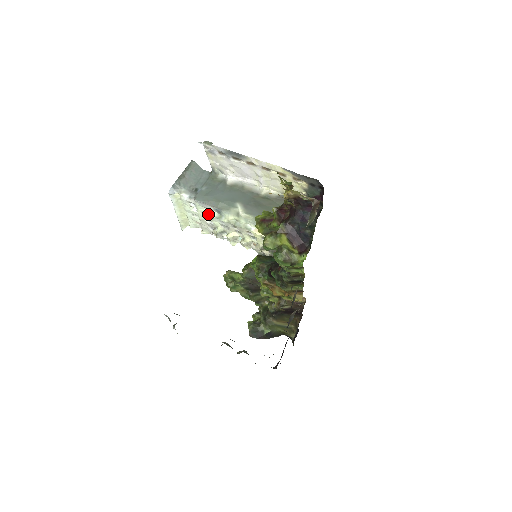
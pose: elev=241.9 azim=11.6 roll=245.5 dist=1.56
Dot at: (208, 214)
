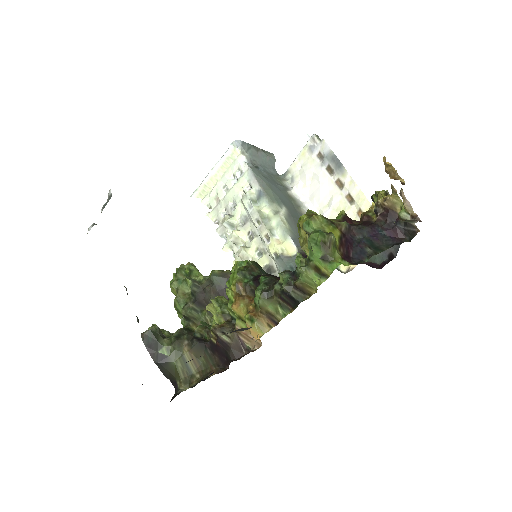
Dot at: (242, 195)
